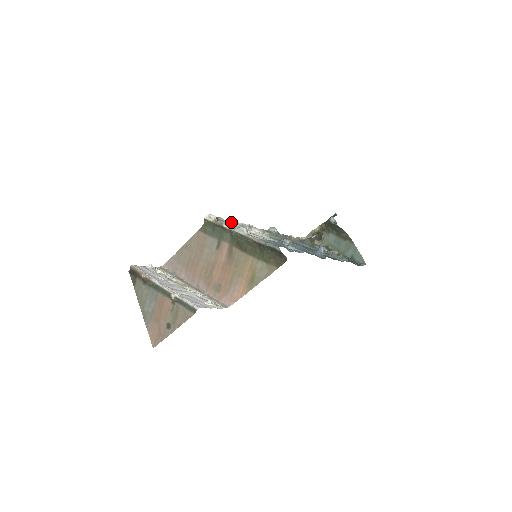
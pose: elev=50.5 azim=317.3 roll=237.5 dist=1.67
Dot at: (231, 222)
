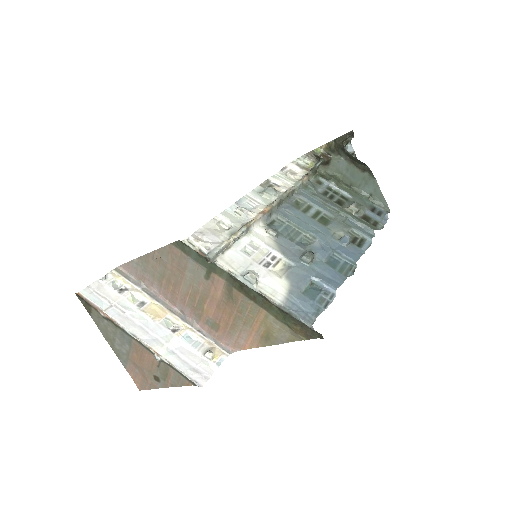
Dot at: (225, 247)
